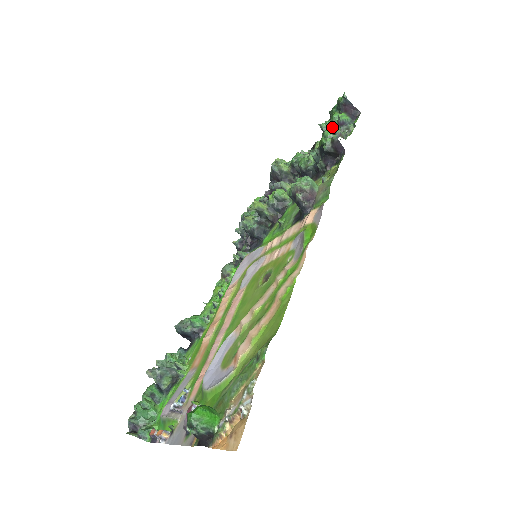
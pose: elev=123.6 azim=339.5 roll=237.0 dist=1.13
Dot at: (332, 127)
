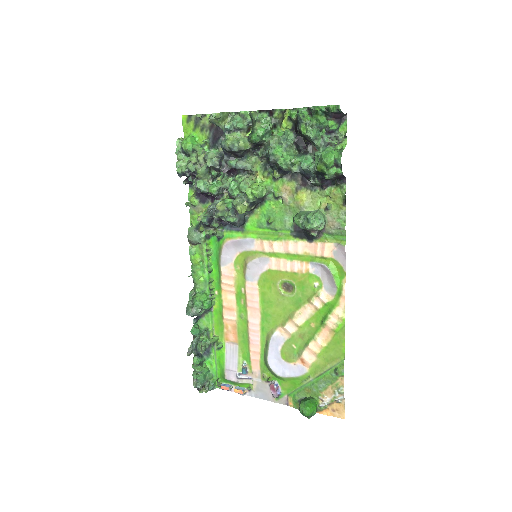
Dot at: (319, 134)
